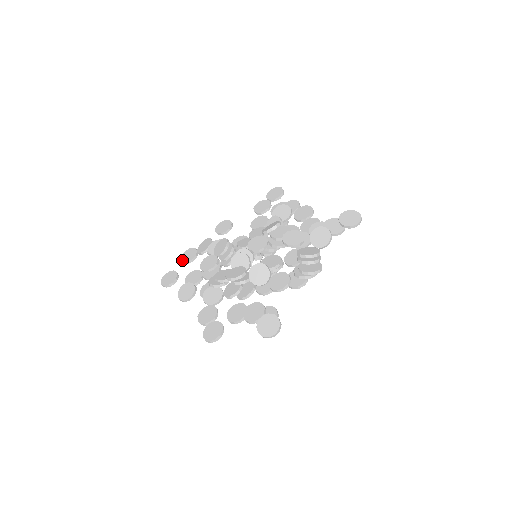
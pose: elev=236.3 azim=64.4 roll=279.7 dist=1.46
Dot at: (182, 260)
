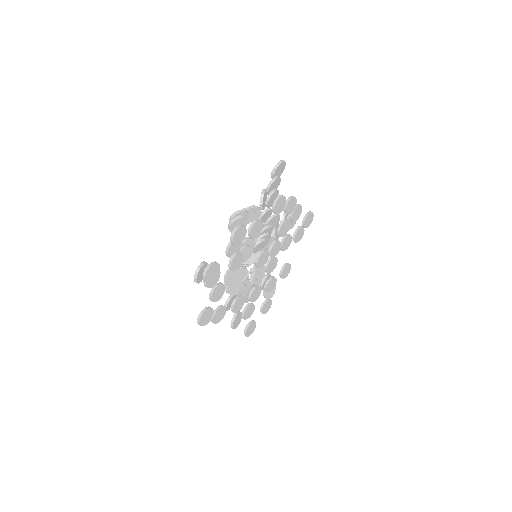
Dot at: occluded
